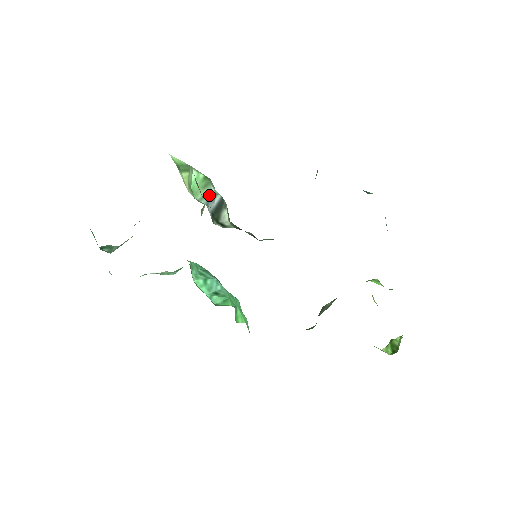
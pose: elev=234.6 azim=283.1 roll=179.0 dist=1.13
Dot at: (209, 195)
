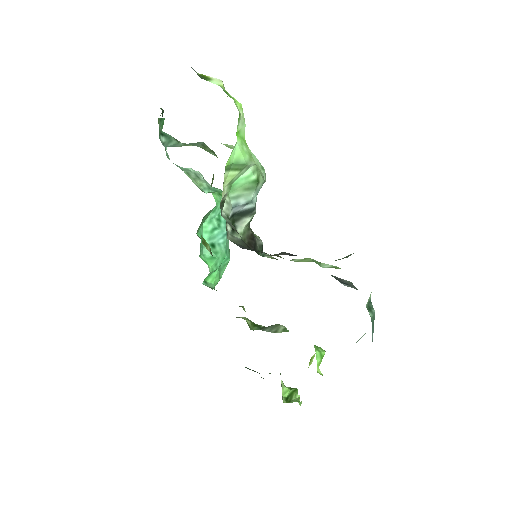
Dot at: (244, 199)
